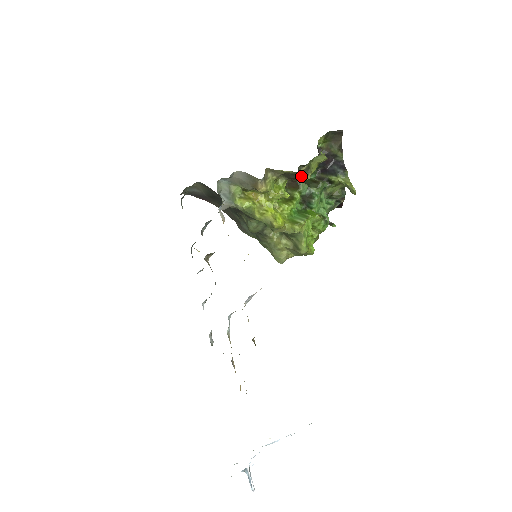
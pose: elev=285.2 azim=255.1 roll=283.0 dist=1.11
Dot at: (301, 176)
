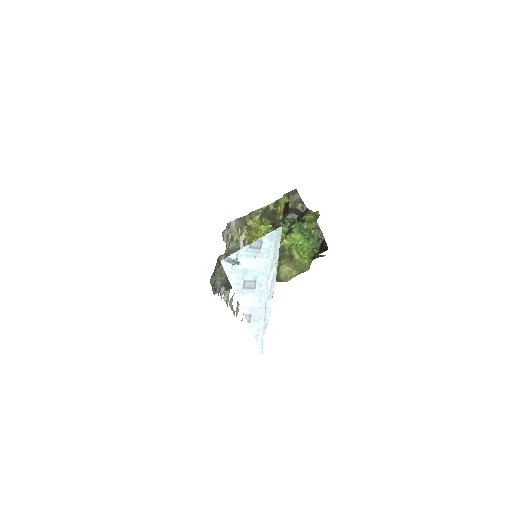
Dot at: (274, 208)
